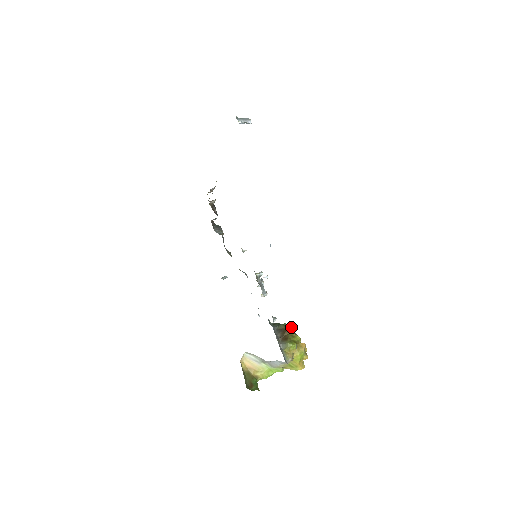
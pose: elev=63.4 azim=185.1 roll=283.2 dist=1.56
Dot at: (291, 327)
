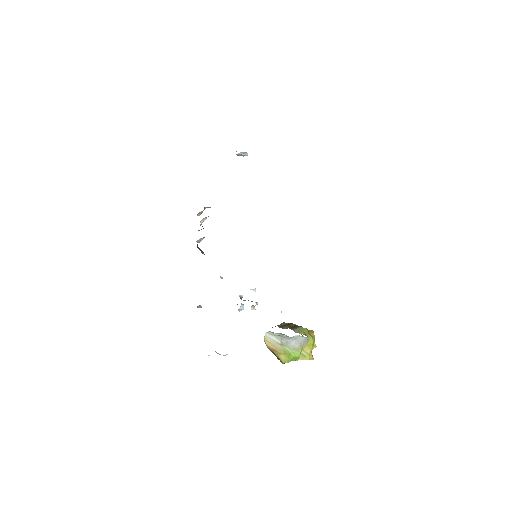
Dot at: occluded
